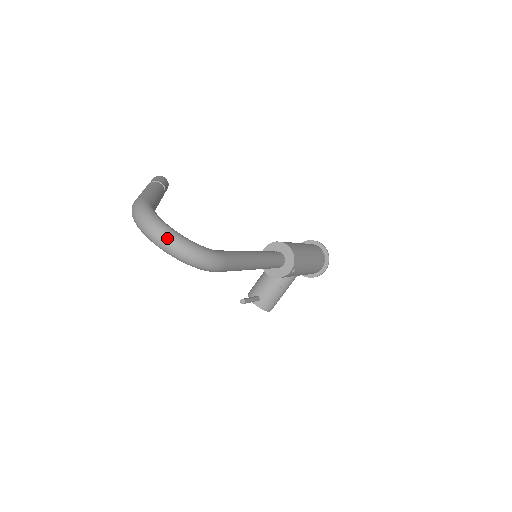
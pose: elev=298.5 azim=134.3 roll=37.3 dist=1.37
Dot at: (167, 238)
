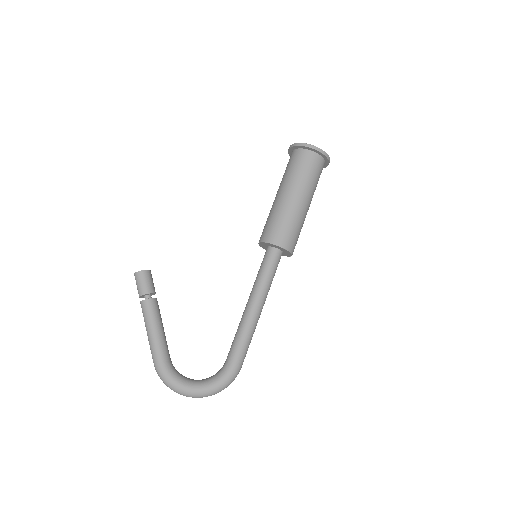
Dot at: (196, 397)
